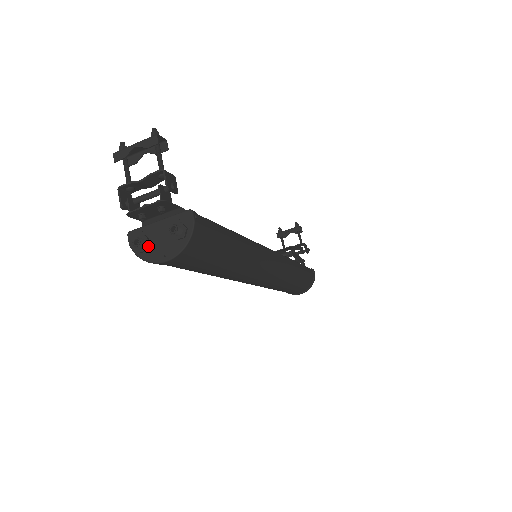
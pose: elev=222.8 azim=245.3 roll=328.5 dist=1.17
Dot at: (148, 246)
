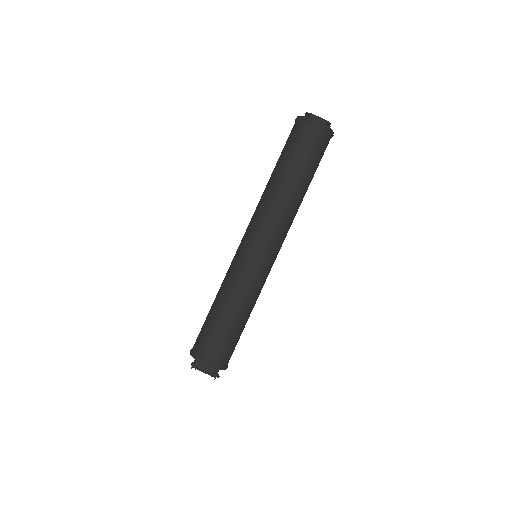
Dot at: occluded
